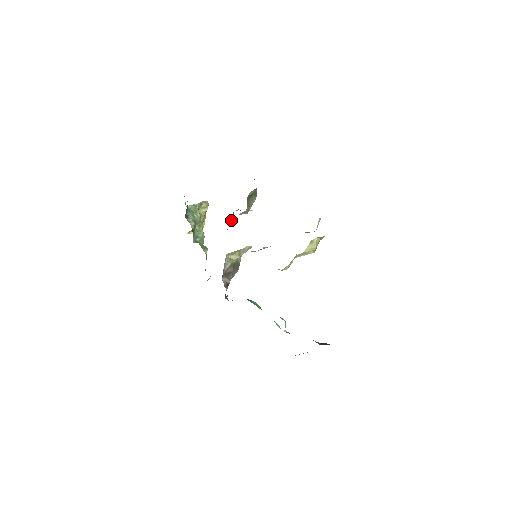
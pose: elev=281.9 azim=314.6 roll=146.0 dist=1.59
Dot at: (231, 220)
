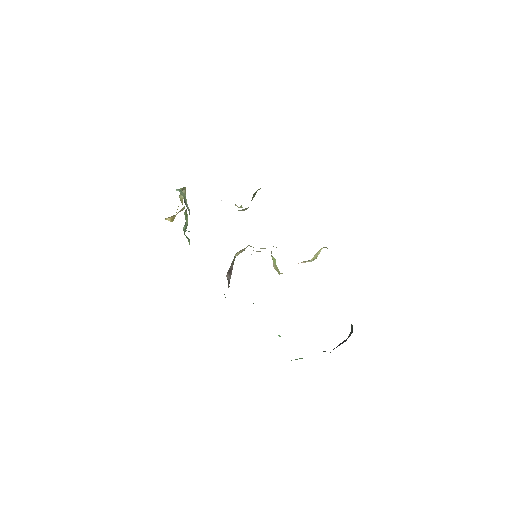
Dot at: occluded
